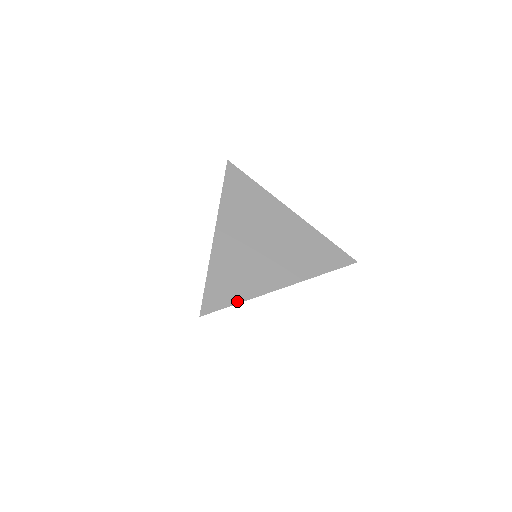
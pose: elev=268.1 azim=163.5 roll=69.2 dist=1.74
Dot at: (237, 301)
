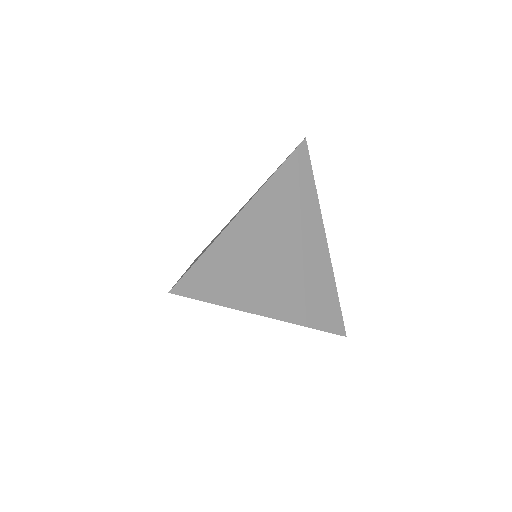
Dot at: (218, 301)
